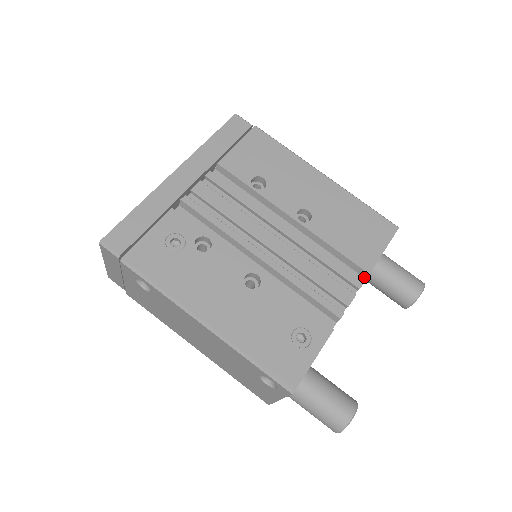
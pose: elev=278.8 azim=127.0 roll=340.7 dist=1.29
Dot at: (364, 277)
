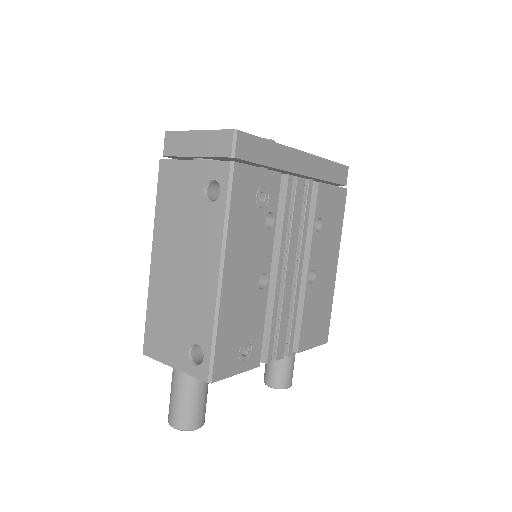
Dot at: occluded
